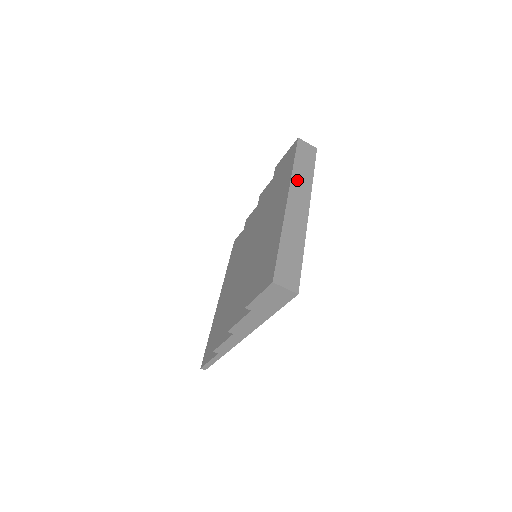
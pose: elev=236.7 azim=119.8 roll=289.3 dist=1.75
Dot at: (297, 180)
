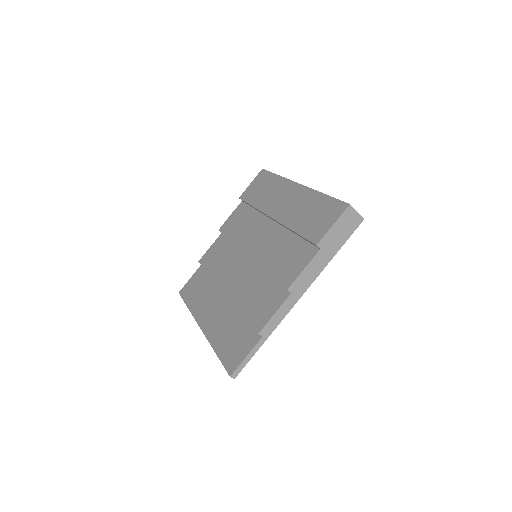
Dot at: occluded
